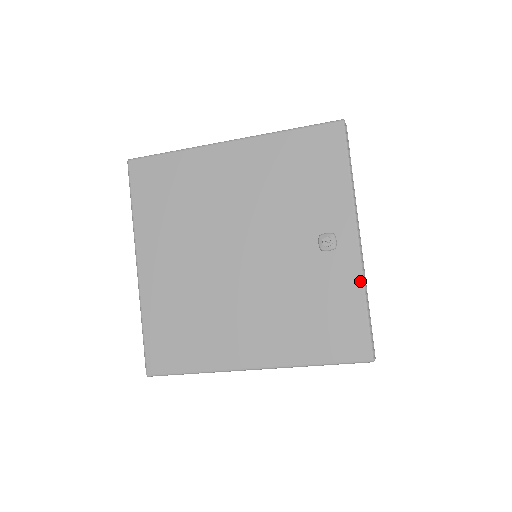
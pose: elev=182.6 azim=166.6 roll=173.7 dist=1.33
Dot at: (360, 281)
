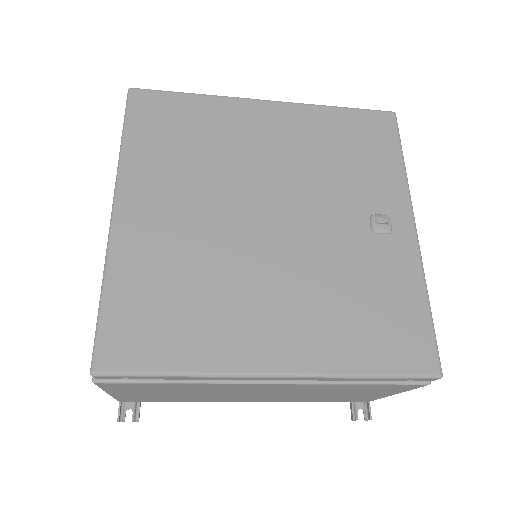
Dot at: (420, 274)
